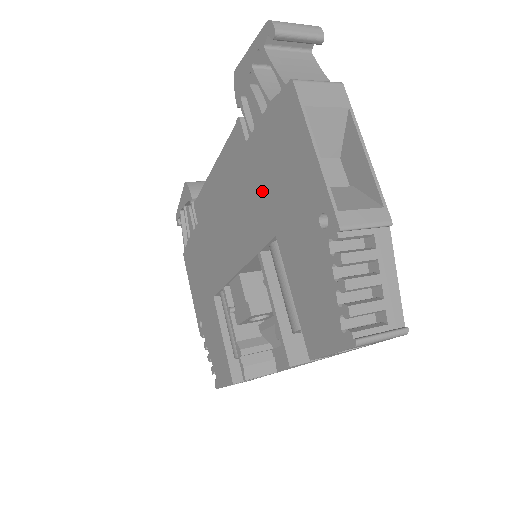
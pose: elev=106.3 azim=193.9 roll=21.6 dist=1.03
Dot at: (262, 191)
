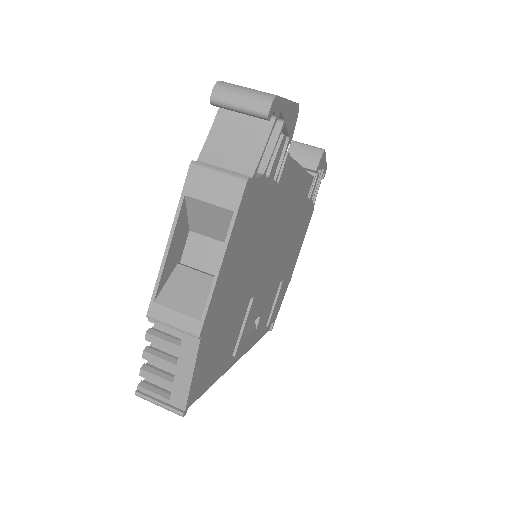
Dot at: occluded
